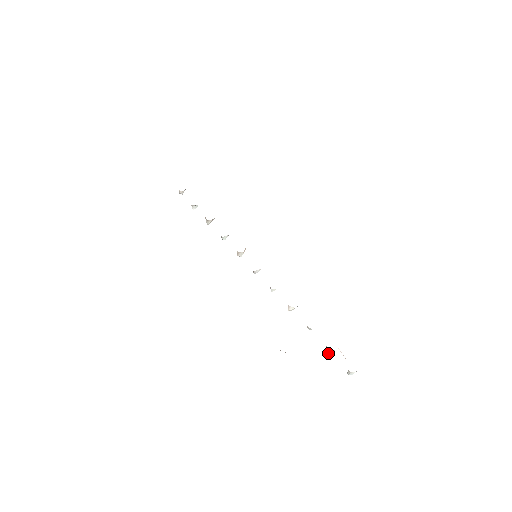
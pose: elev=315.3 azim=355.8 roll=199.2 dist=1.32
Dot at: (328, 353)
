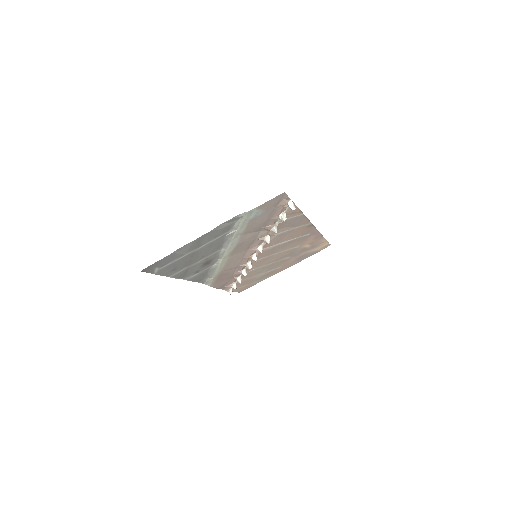
Dot at: occluded
